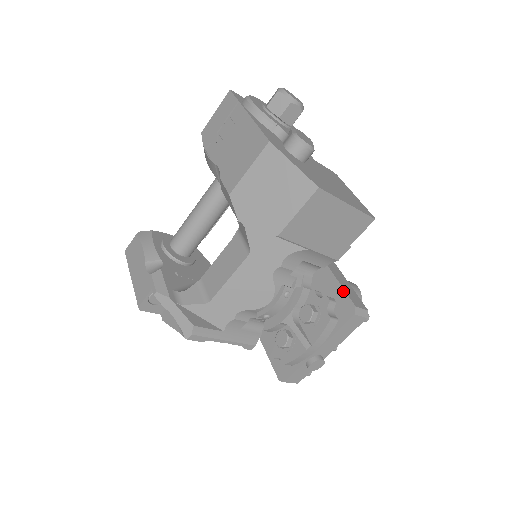
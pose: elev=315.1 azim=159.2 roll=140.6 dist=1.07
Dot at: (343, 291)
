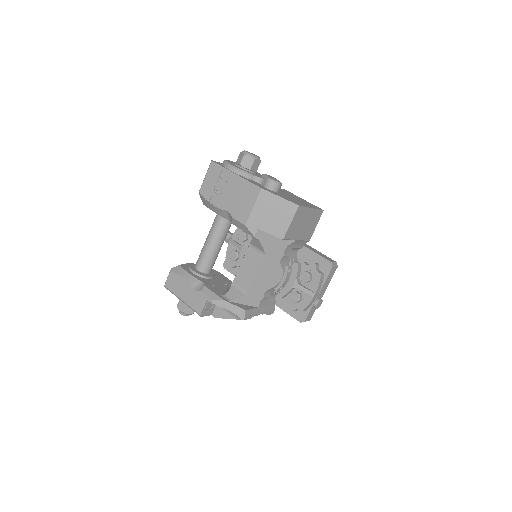
Dot at: (320, 257)
